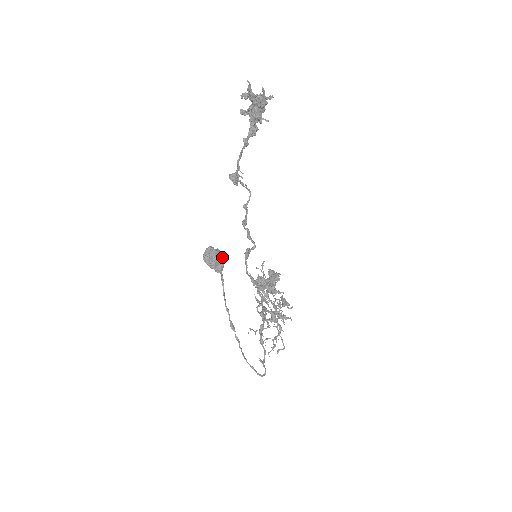
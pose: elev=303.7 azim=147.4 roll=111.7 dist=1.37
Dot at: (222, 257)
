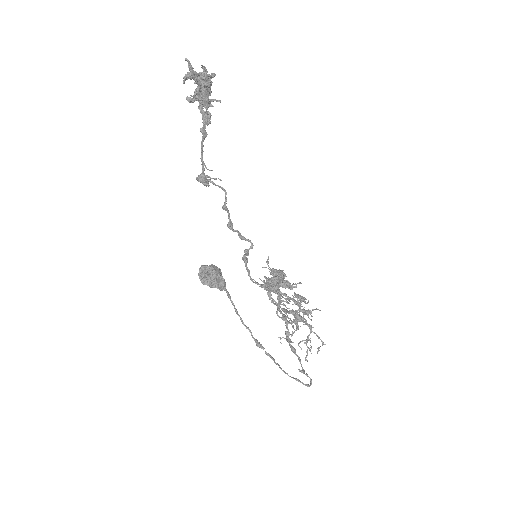
Dot at: (220, 272)
